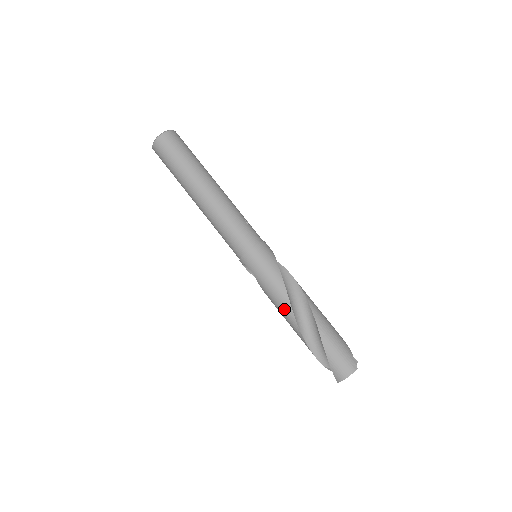
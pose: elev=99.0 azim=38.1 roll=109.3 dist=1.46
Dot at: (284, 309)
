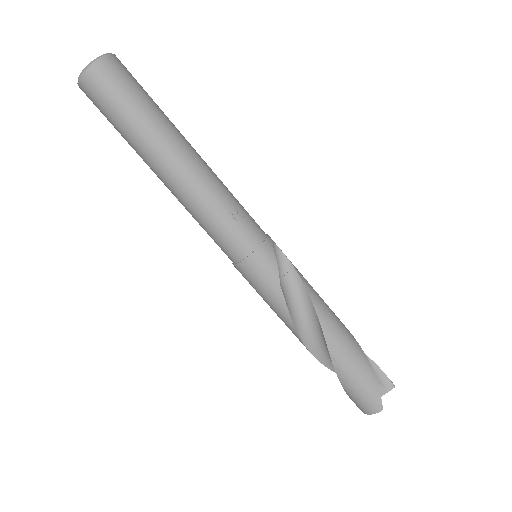
Dot at: occluded
